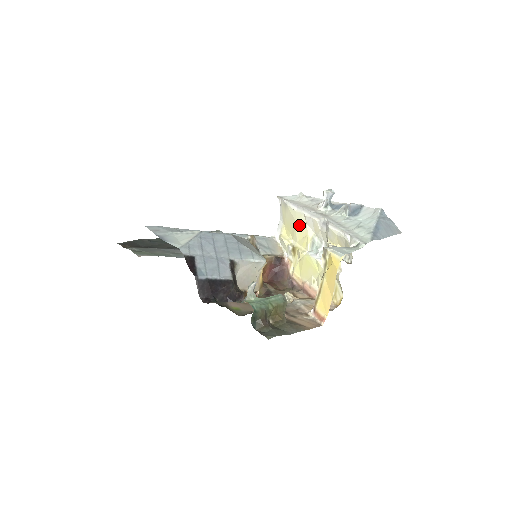
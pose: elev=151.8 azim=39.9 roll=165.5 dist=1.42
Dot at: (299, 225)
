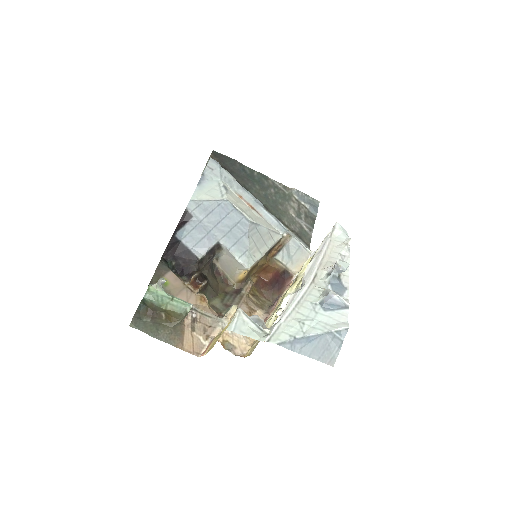
Dot at: occluded
